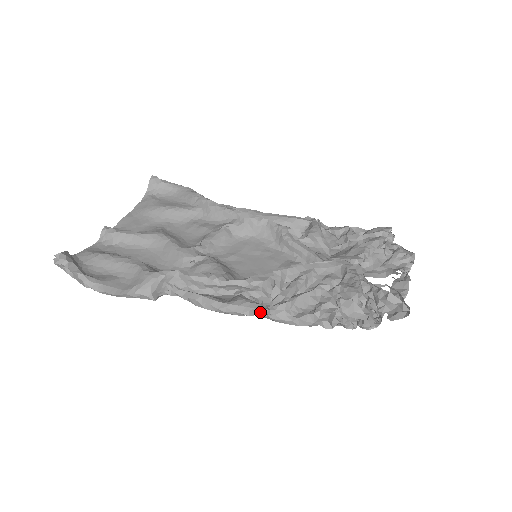
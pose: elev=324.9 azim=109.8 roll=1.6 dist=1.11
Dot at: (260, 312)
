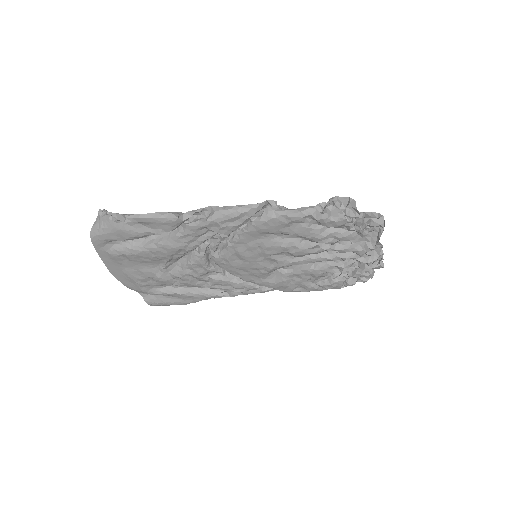
Dot at: (269, 201)
